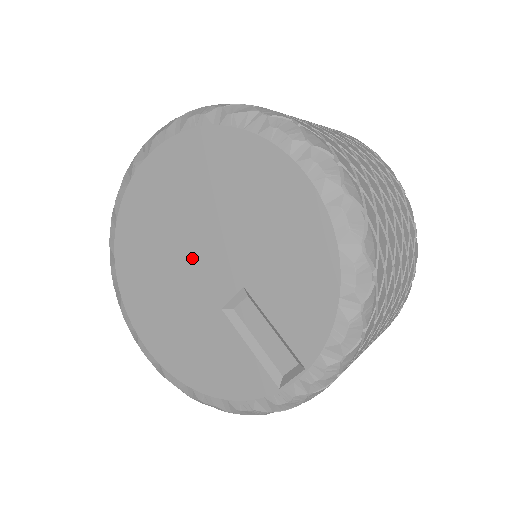
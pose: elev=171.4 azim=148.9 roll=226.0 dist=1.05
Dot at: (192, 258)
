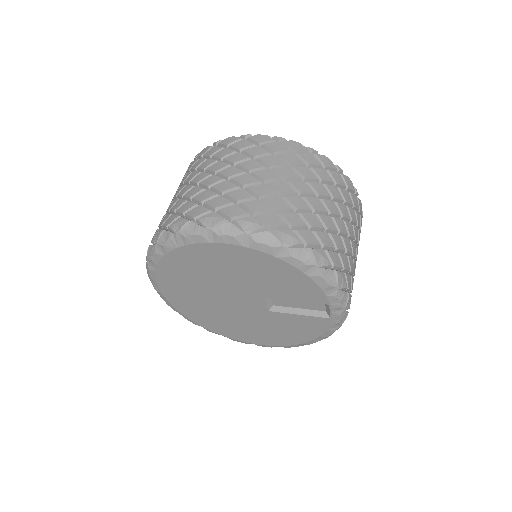
Dot at: (230, 304)
